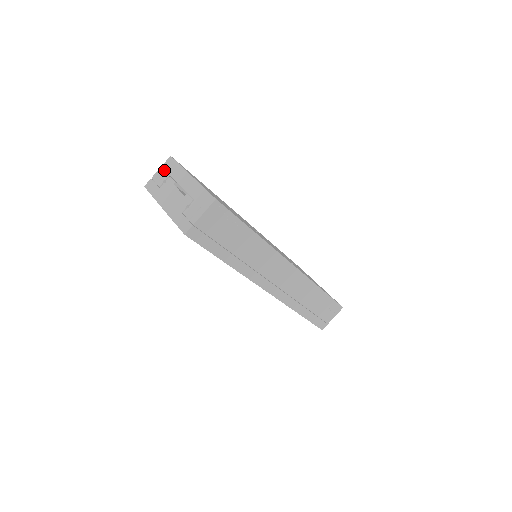
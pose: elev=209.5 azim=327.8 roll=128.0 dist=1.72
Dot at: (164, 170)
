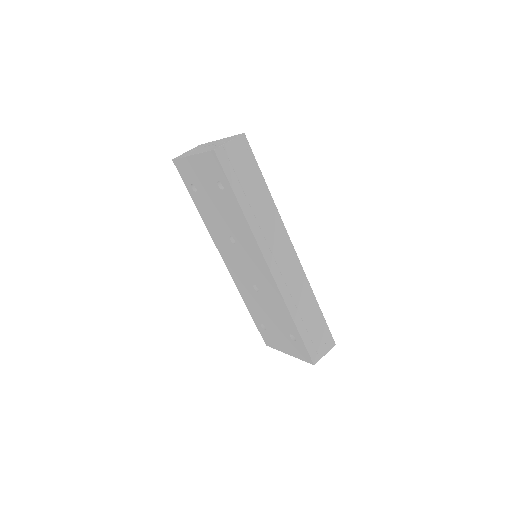
Dot at: (193, 149)
